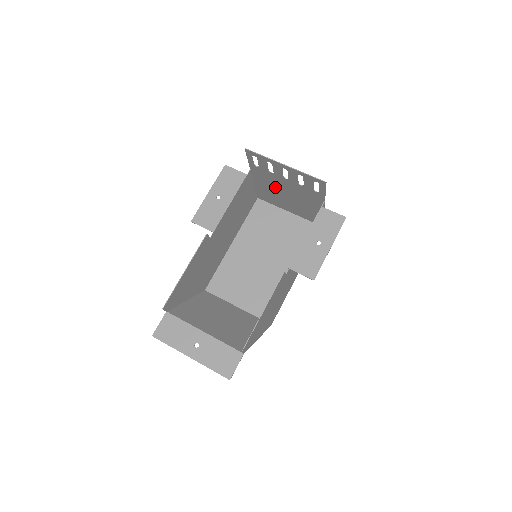
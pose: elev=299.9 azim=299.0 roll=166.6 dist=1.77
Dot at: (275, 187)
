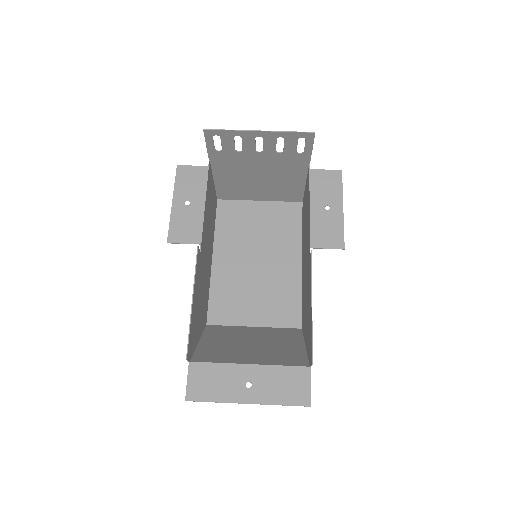
Dot at: (243, 172)
